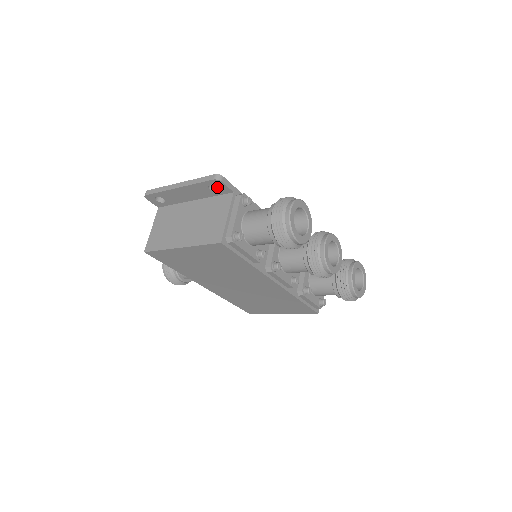
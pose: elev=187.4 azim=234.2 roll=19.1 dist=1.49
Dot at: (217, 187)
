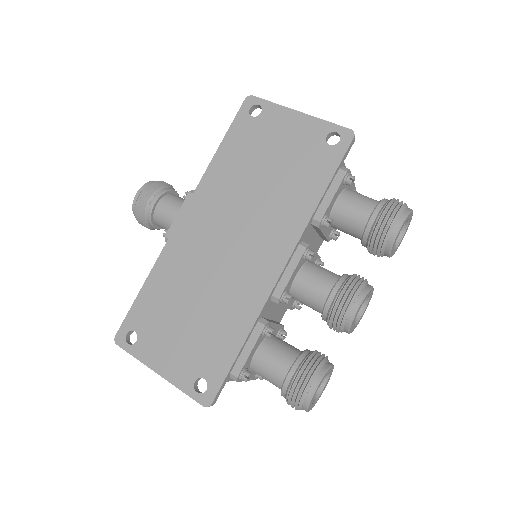
Dot at: occluded
